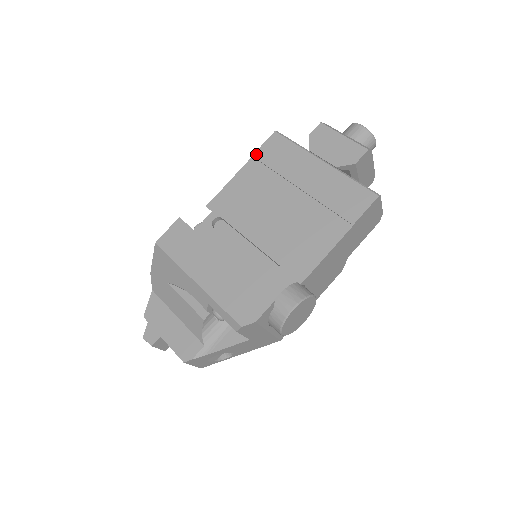
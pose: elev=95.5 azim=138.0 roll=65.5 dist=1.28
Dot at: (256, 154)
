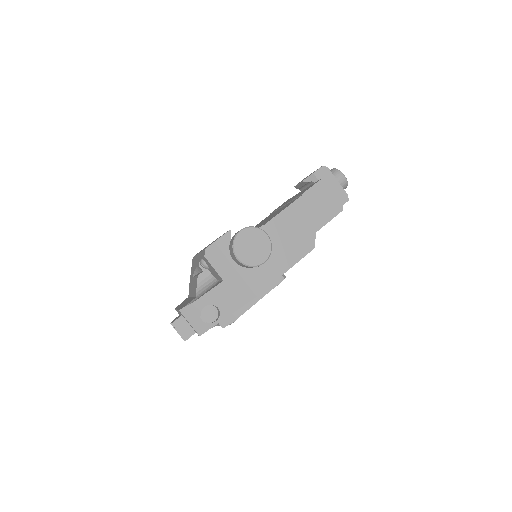
Dot at: occluded
